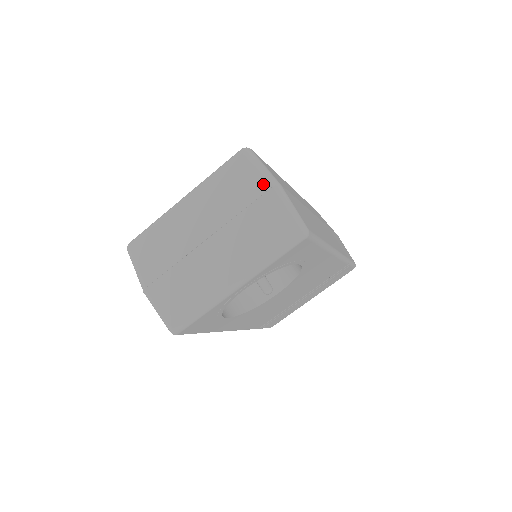
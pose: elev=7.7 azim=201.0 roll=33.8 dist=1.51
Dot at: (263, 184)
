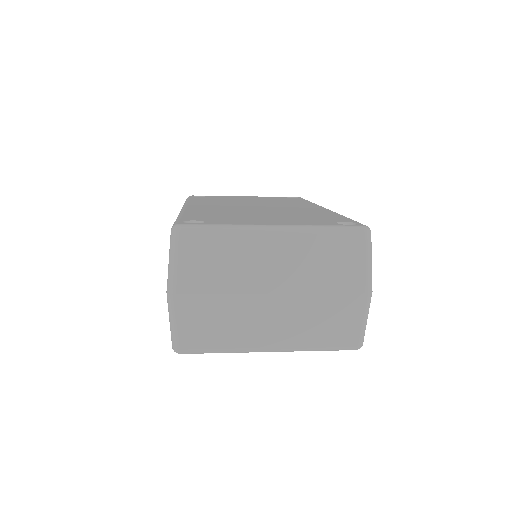
Dot at: (362, 283)
